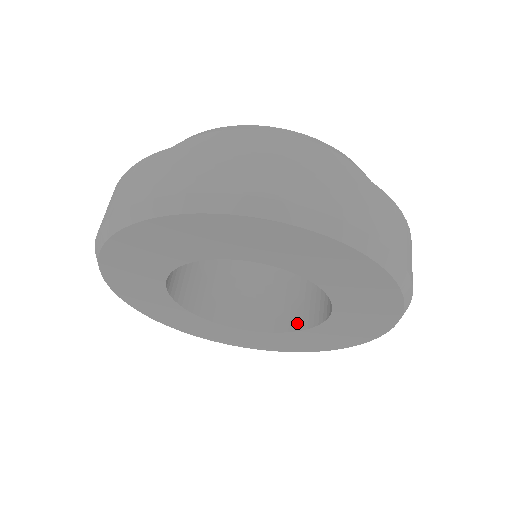
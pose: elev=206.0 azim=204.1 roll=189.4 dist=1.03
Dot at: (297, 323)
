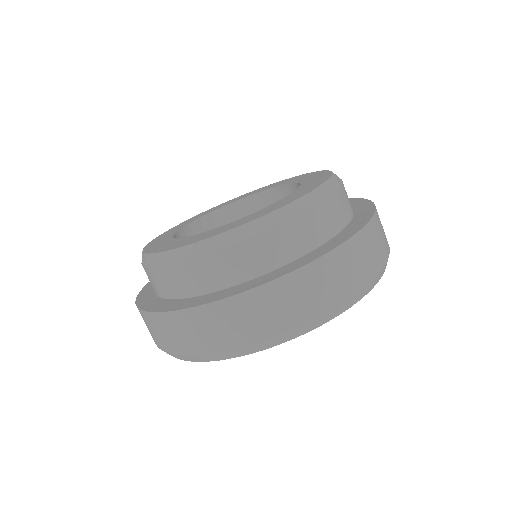
Dot at: occluded
